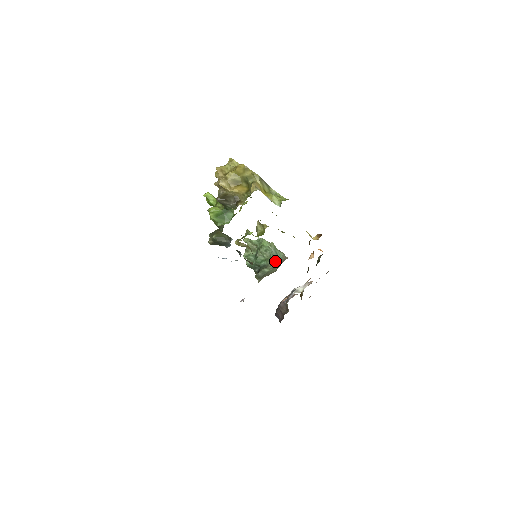
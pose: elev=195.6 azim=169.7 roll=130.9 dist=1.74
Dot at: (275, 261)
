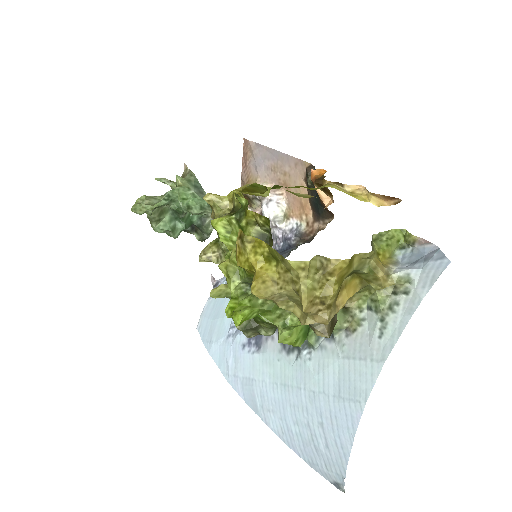
Dot at: occluded
